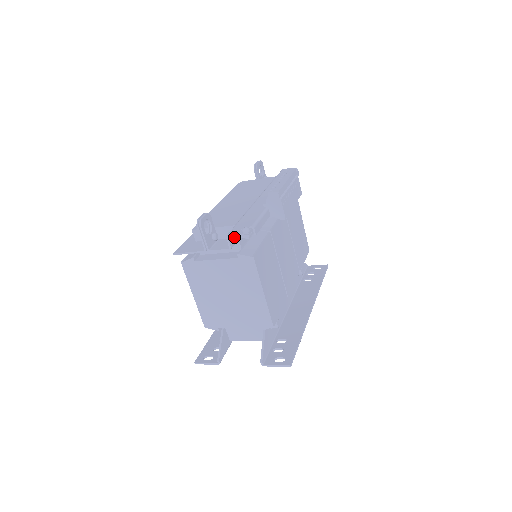
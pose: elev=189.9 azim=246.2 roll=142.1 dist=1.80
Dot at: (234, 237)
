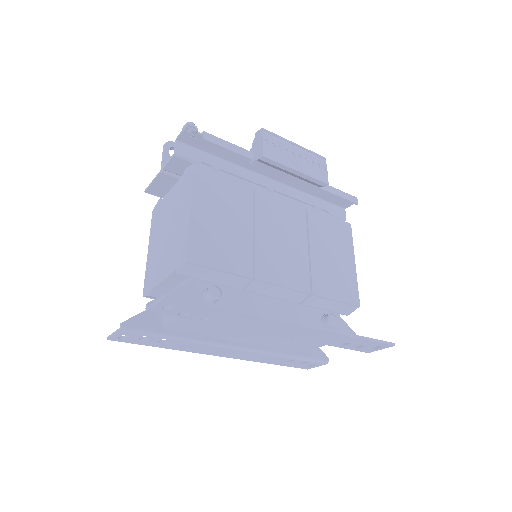
Dot at: (189, 152)
